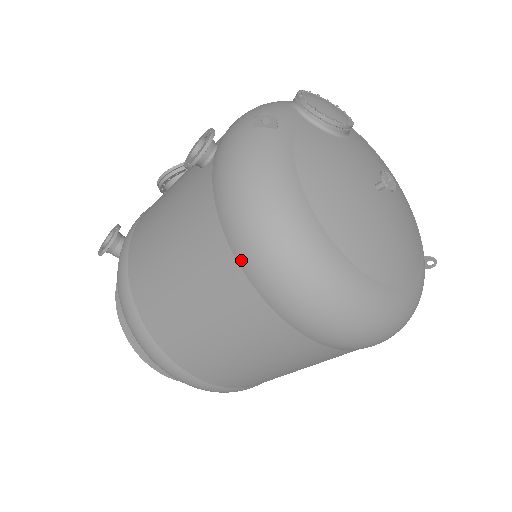
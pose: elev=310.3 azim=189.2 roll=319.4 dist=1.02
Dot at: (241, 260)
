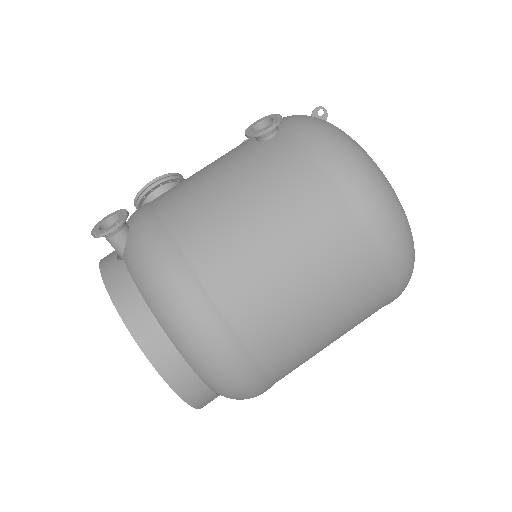
Dot at: (345, 187)
